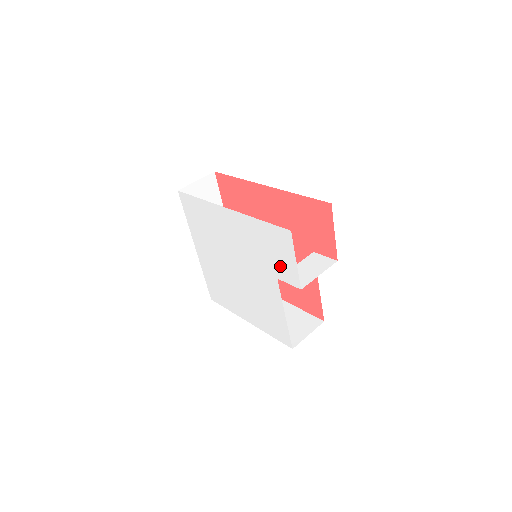
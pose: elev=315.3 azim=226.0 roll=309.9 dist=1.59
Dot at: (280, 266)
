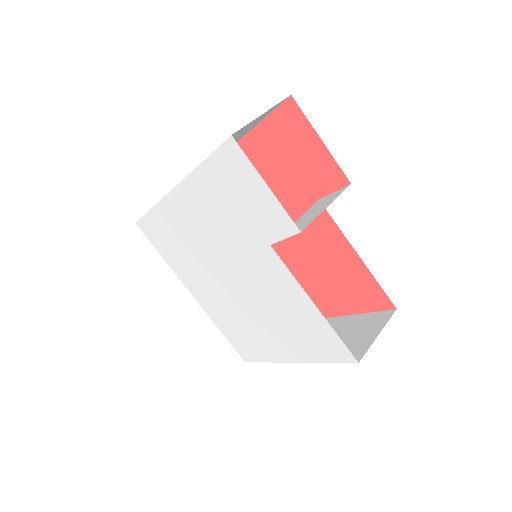
Dot at: (259, 218)
